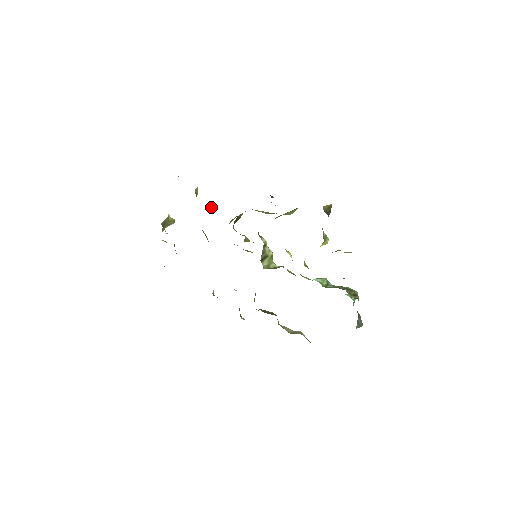
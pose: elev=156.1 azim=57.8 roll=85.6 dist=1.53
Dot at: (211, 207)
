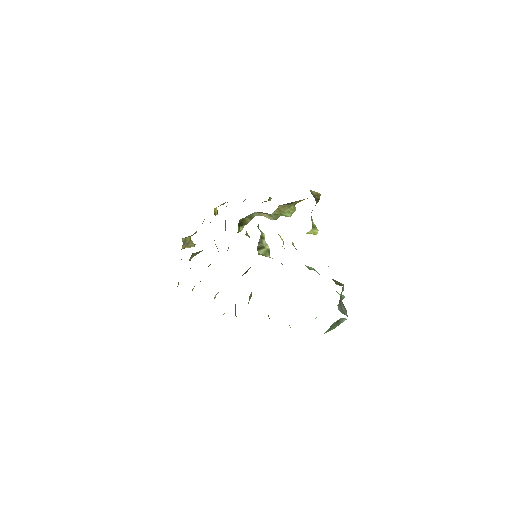
Dot at: (225, 223)
